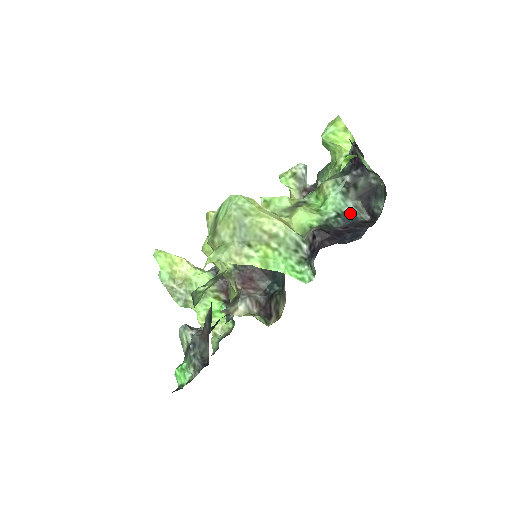
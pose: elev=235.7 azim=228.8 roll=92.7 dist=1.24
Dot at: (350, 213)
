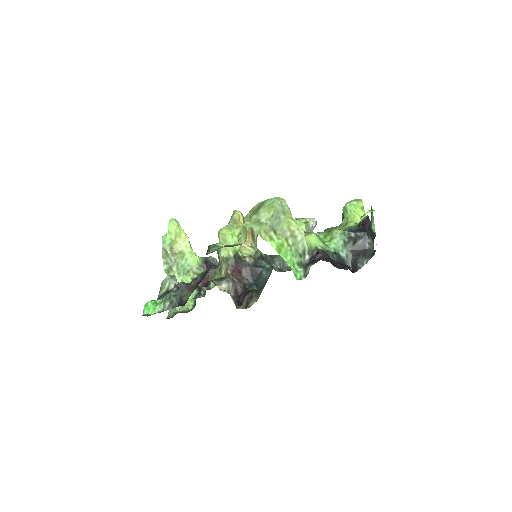
Dot at: (342, 257)
